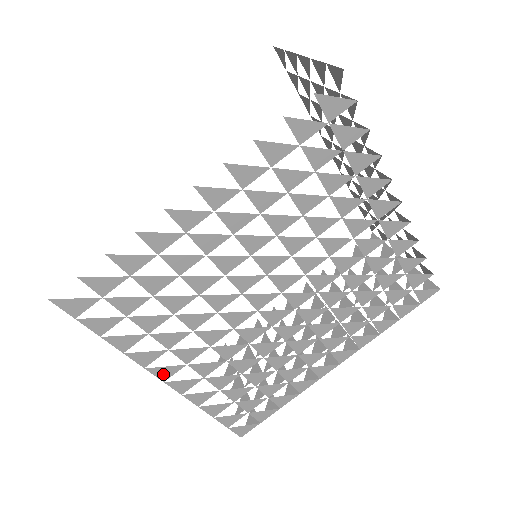
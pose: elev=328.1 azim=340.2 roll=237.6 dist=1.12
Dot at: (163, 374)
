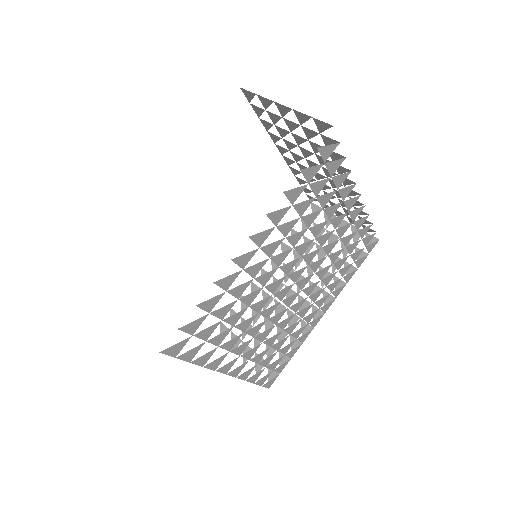
Dot at: (226, 369)
